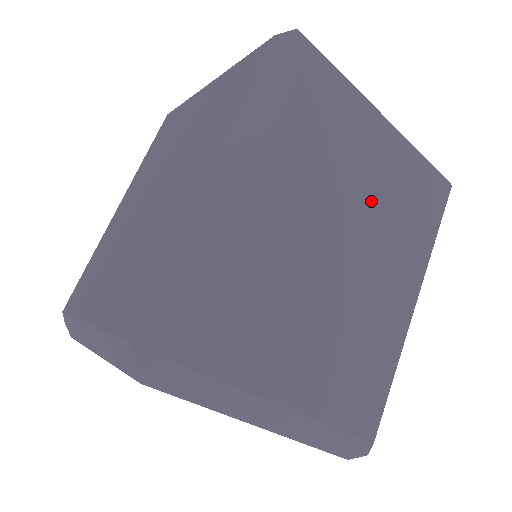
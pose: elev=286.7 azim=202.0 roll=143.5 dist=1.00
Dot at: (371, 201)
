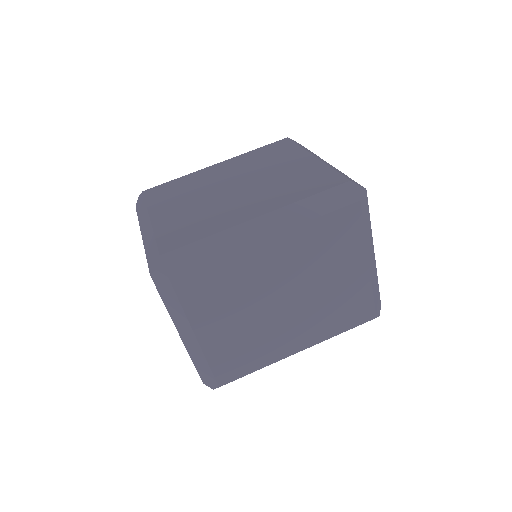
Dot at: (322, 290)
